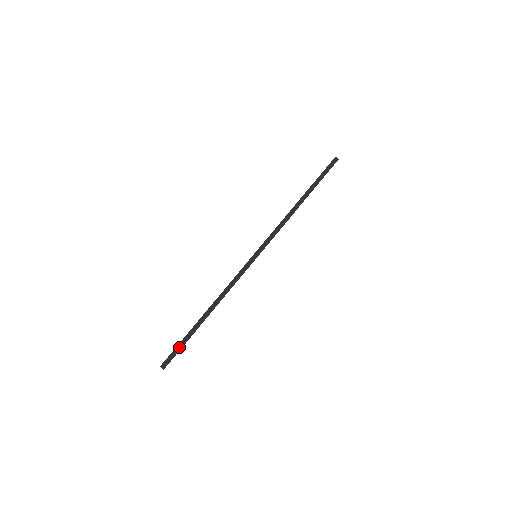
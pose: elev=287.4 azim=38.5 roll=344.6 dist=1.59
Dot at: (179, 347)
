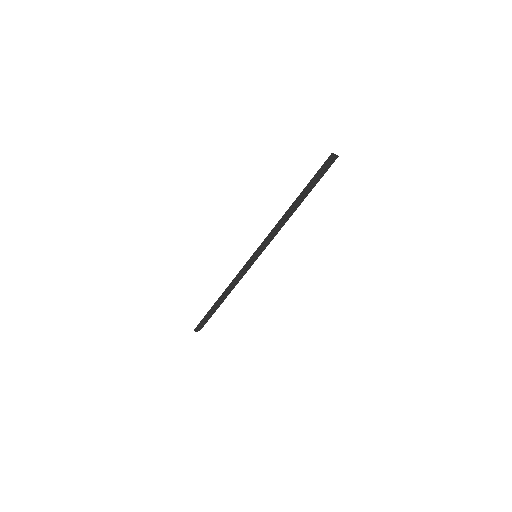
Dot at: (204, 319)
